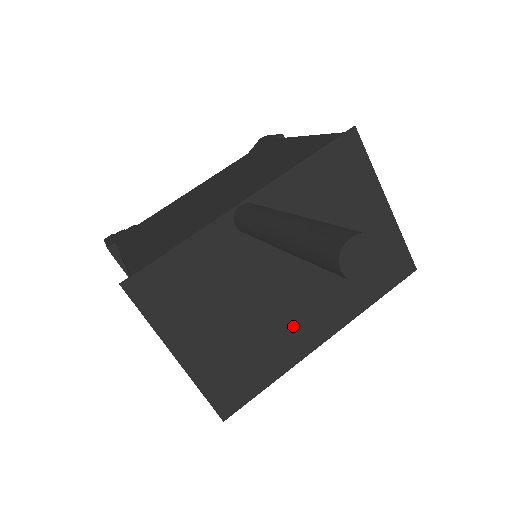
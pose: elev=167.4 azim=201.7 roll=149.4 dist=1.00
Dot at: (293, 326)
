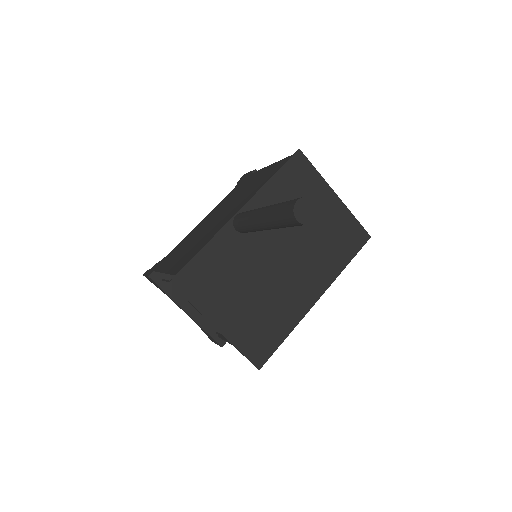
Dot at: (292, 292)
